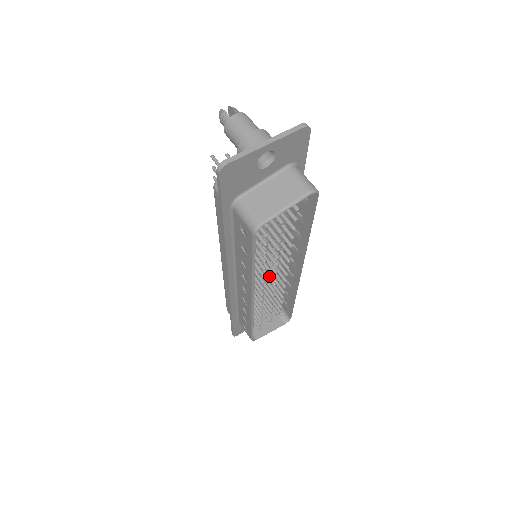
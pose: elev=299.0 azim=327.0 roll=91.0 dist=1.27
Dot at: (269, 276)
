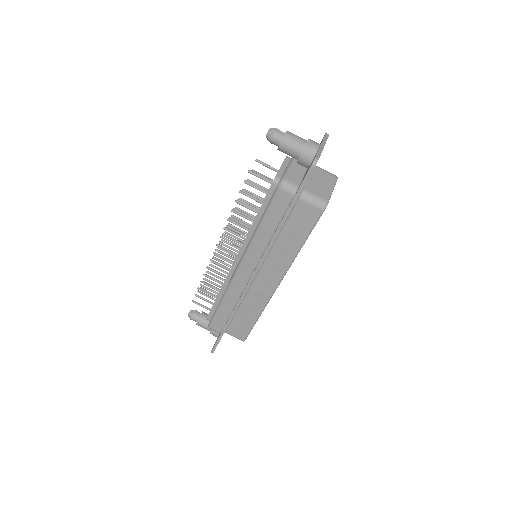
Dot at: occluded
